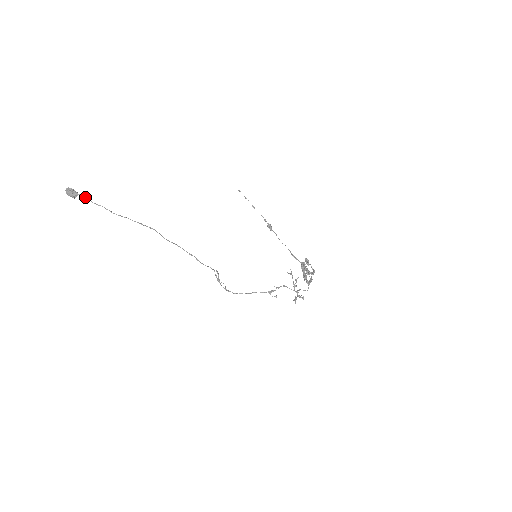
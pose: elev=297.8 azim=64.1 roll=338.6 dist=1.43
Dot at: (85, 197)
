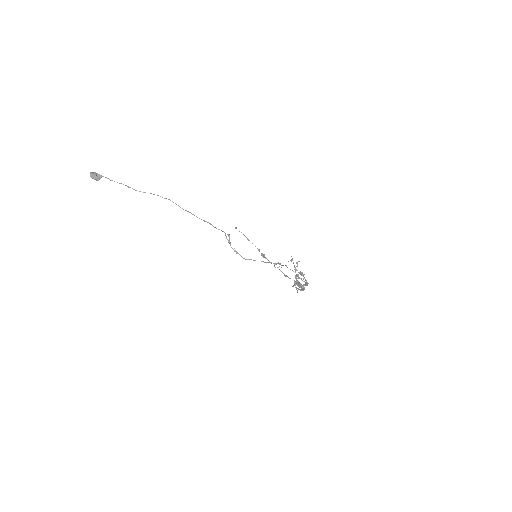
Dot at: (108, 178)
